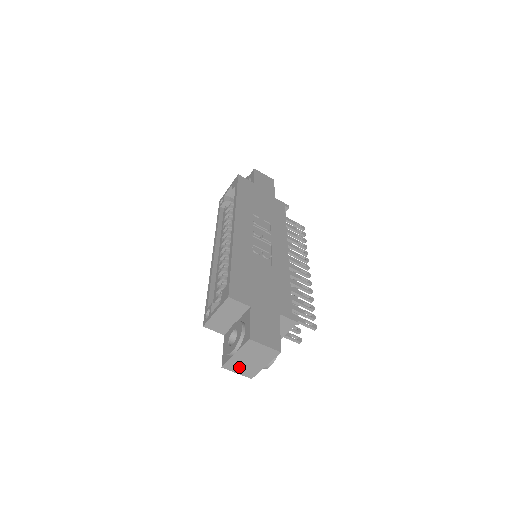
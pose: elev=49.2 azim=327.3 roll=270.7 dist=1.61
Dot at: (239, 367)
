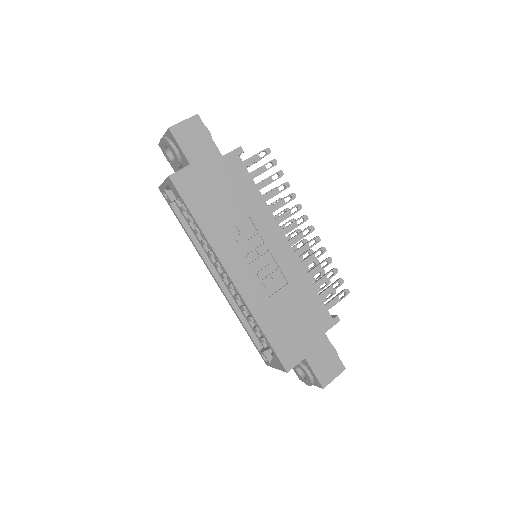
Dot at: occluded
